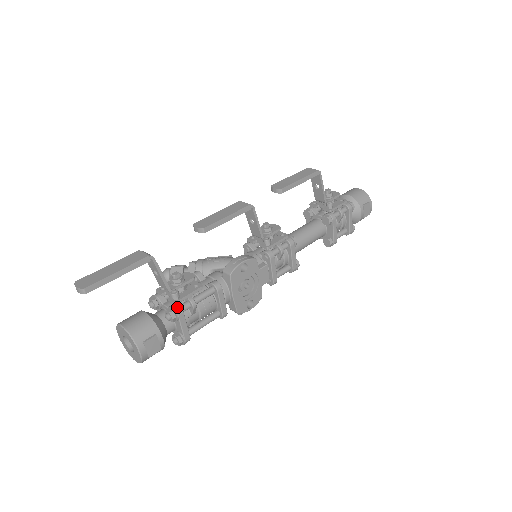
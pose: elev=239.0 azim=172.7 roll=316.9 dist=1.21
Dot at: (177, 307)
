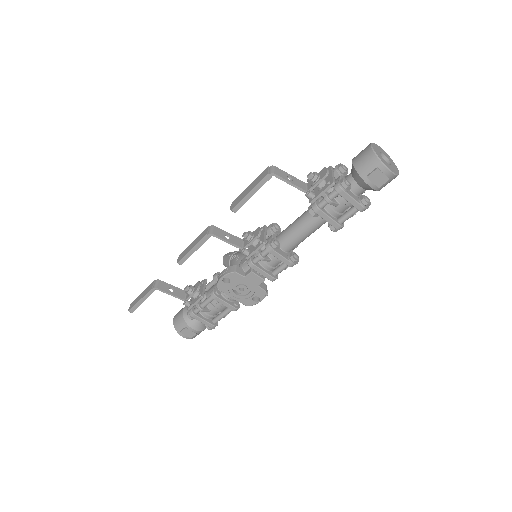
Dot at: (190, 312)
